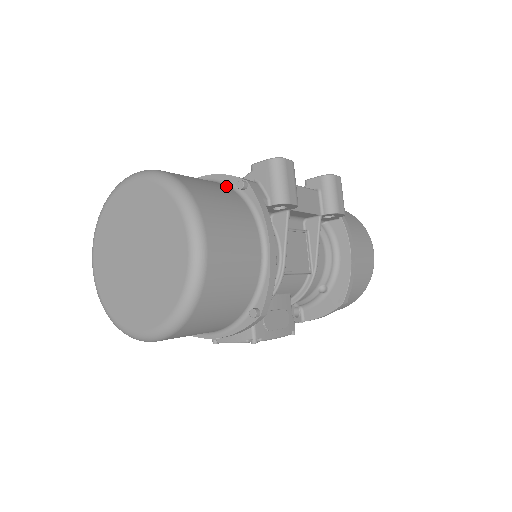
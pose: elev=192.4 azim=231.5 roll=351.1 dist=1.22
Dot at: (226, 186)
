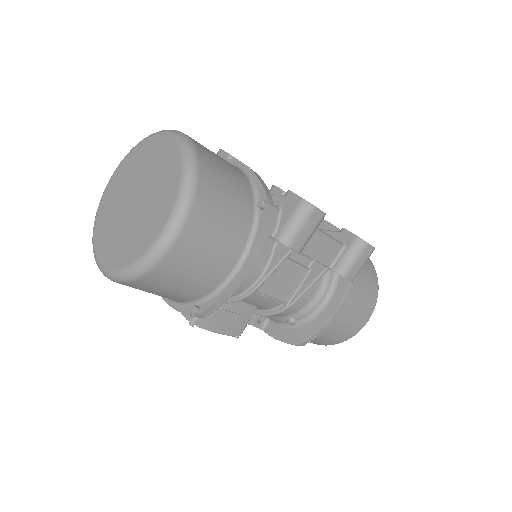
Dot at: (251, 194)
